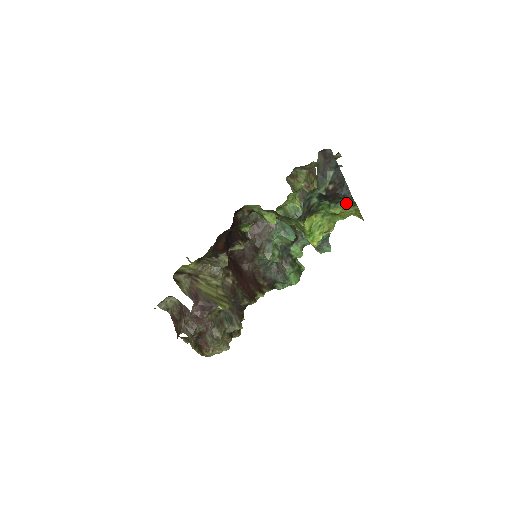
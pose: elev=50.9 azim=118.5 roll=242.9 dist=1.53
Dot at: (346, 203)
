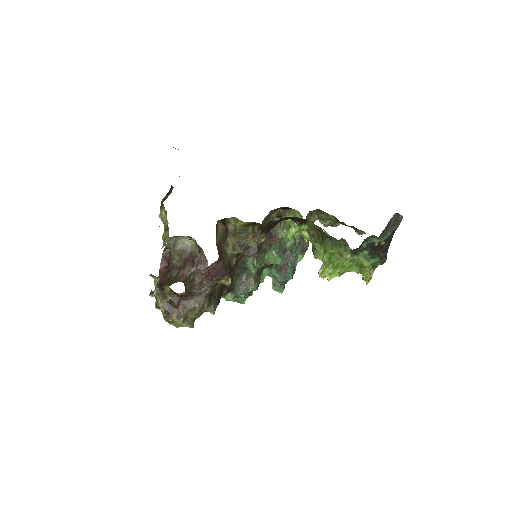
Dot at: (374, 262)
